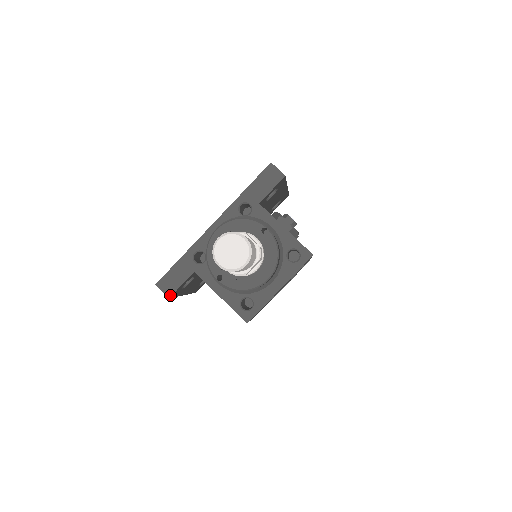
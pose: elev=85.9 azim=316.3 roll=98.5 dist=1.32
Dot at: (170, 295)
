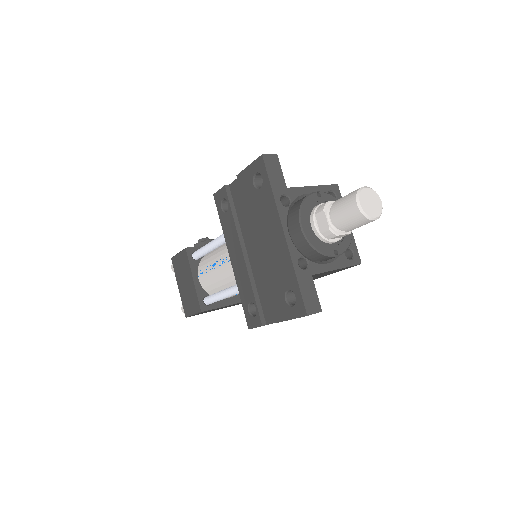
Dot at: (320, 309)
